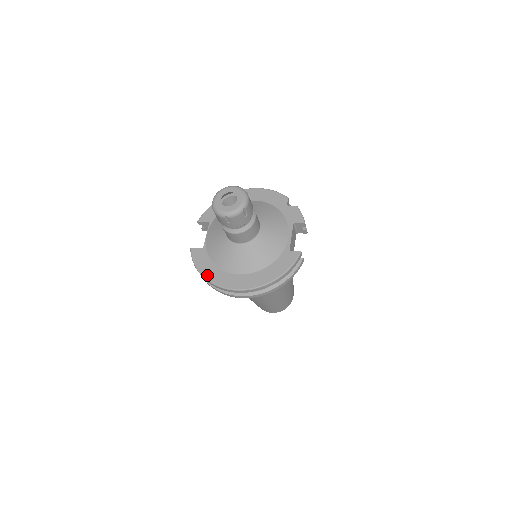
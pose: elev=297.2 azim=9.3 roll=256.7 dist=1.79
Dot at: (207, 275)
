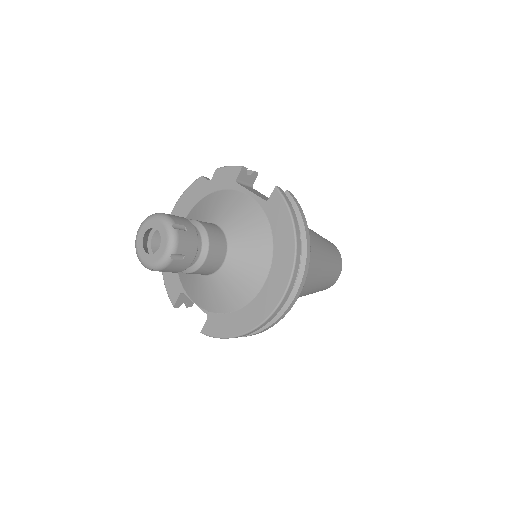
Dot at: (244, 328)
